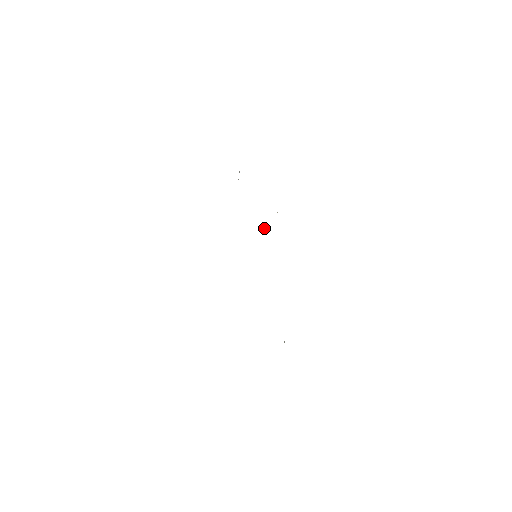
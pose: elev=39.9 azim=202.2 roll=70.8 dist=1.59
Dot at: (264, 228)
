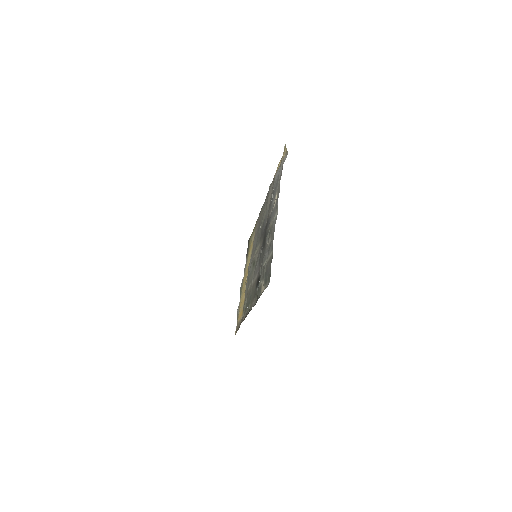
Dot at: (260, 228)
